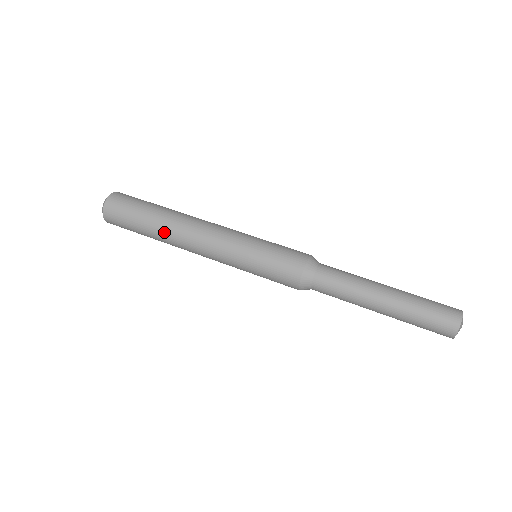
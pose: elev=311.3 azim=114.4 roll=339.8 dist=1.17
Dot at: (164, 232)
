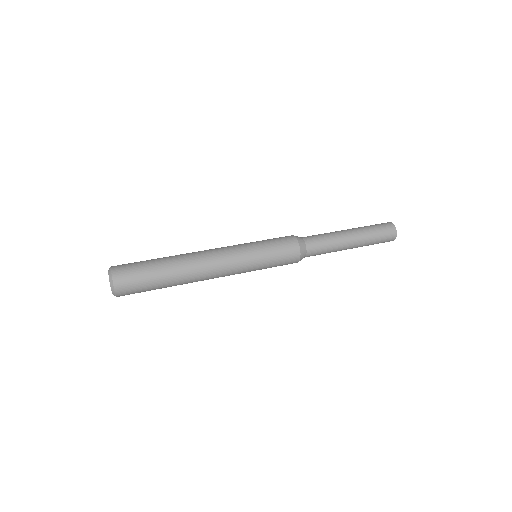
Dot at: (182, 272)
